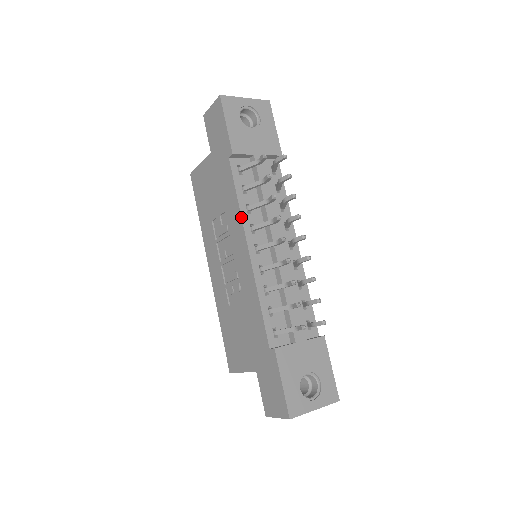
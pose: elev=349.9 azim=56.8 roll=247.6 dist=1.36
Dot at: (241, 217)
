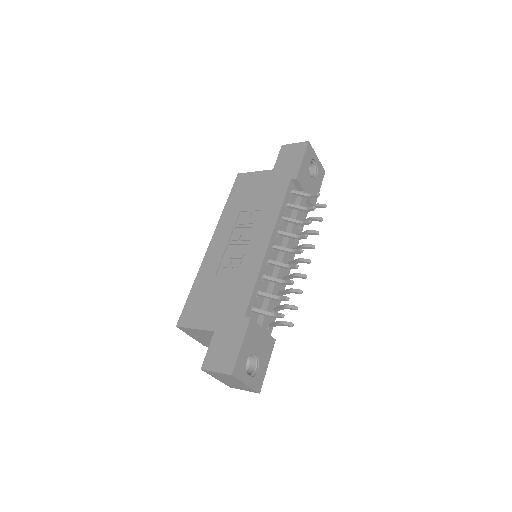
Dot at: (277, 219)
